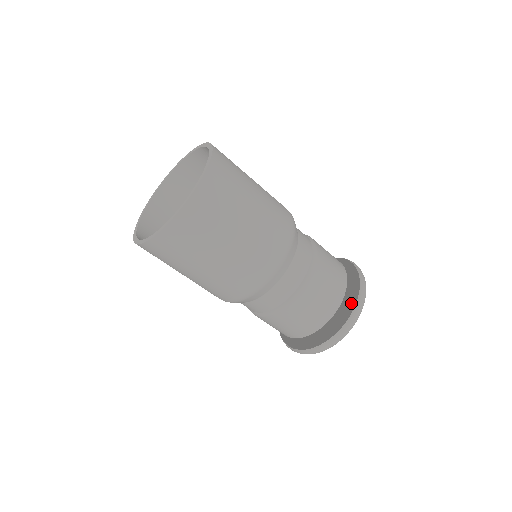
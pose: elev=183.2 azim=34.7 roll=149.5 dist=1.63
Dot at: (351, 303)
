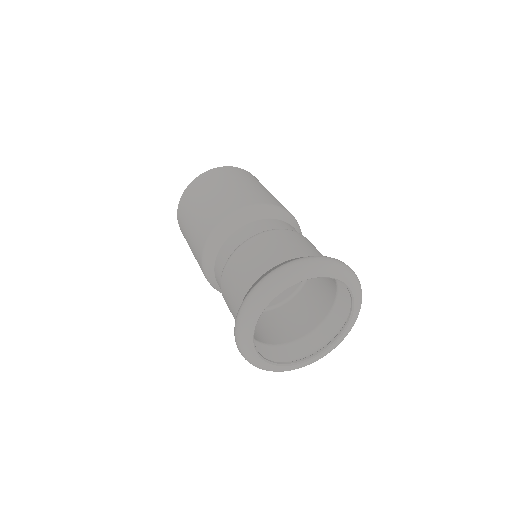
Dot at: occluded
